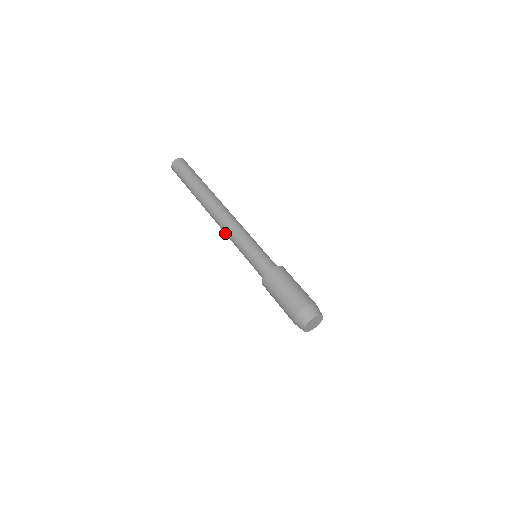
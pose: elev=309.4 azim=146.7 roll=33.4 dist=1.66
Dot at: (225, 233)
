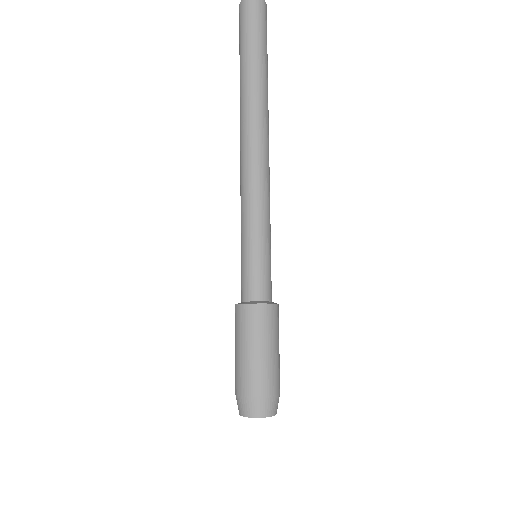
Dot at: occluded
